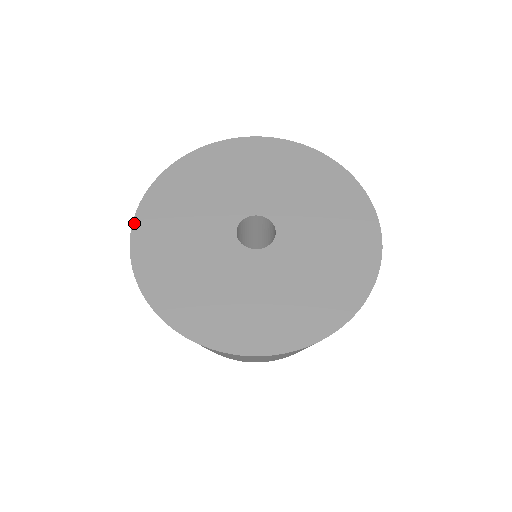
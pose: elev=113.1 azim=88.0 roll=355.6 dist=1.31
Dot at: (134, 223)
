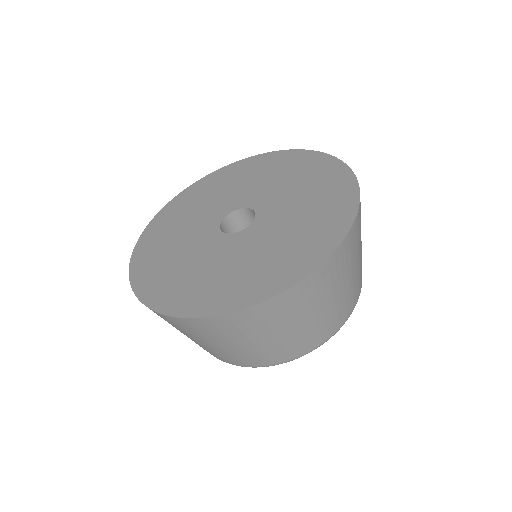
Dot at: (194, 184)
